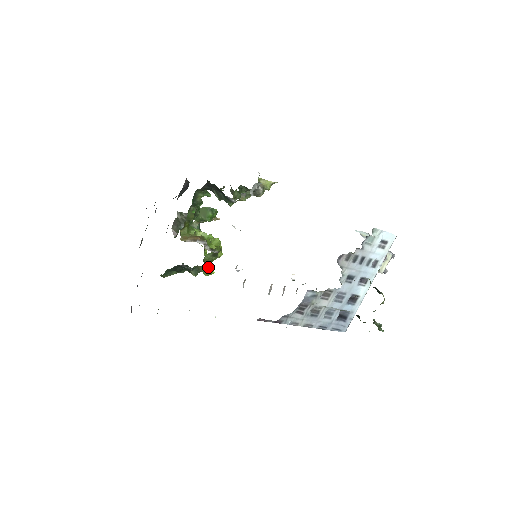
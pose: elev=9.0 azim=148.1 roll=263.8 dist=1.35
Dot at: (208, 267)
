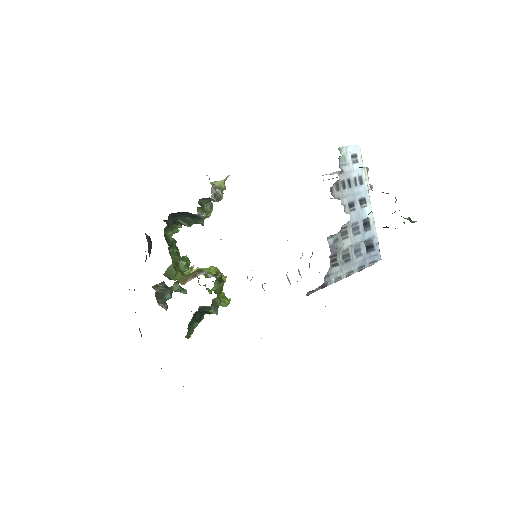
Dot at: (222, 297)
